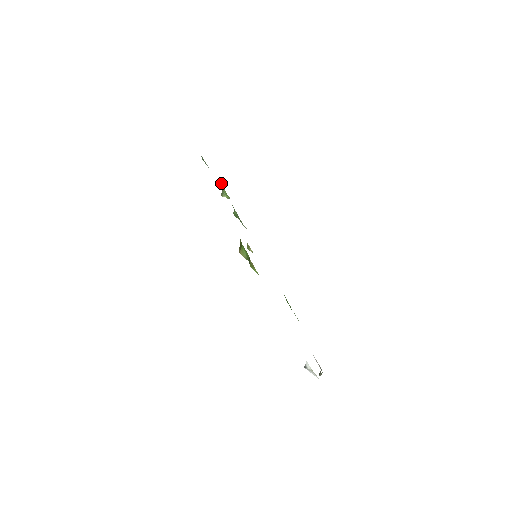
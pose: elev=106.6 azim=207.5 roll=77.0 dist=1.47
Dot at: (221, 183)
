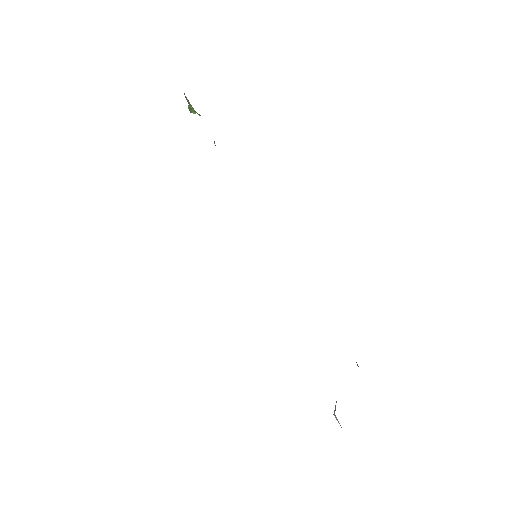
Dot at: occluded
